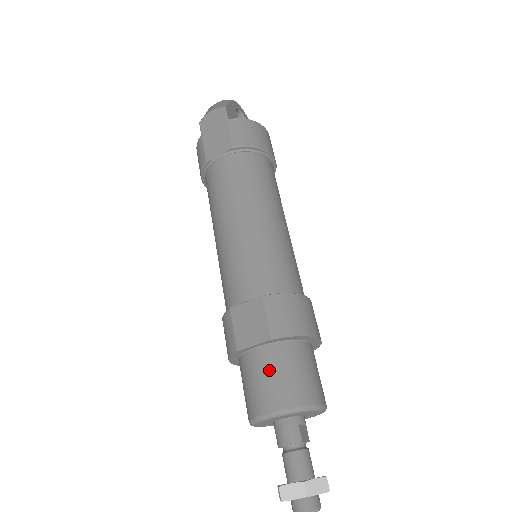
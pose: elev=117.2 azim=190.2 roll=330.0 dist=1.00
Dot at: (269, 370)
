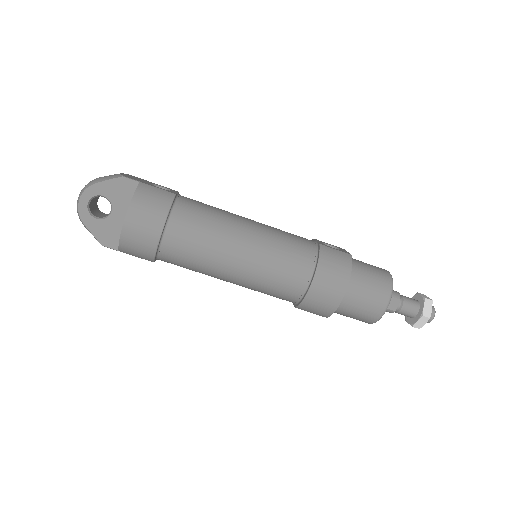
Dot at: occluded
